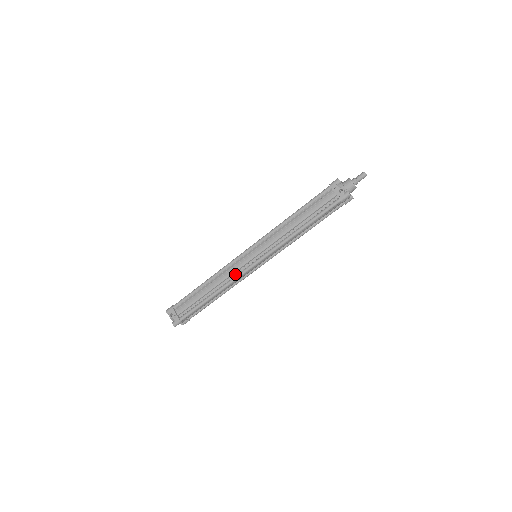
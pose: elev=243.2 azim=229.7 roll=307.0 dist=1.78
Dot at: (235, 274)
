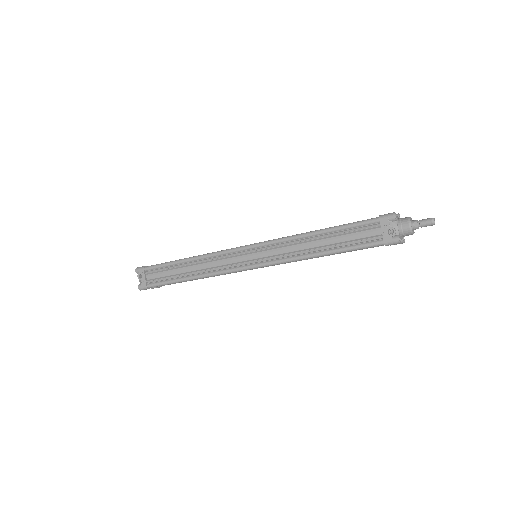
Dot at: (223, 267)
